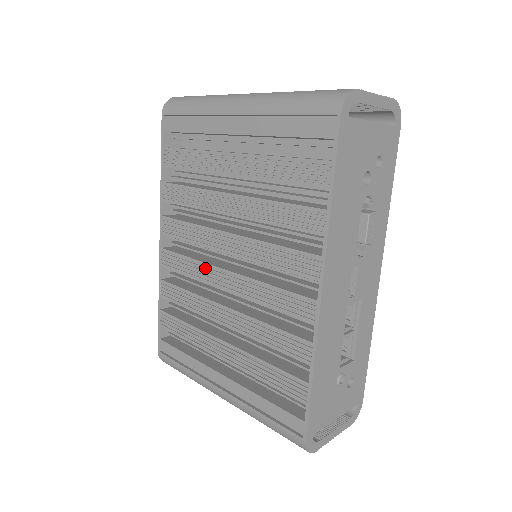
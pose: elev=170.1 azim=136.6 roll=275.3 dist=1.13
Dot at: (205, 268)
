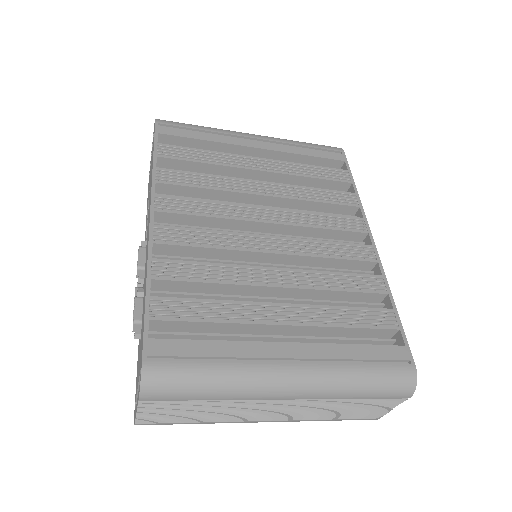
Dot at: (239, 237)
